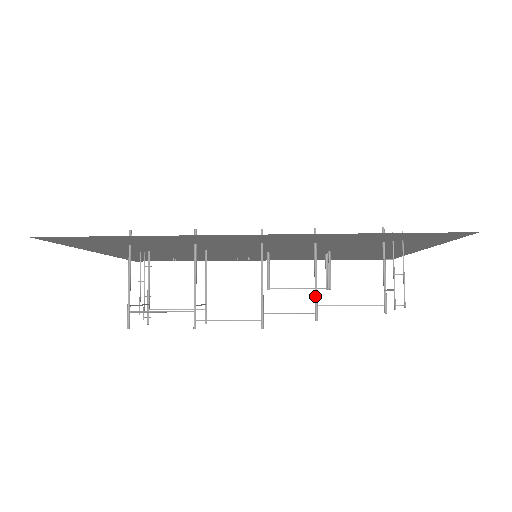
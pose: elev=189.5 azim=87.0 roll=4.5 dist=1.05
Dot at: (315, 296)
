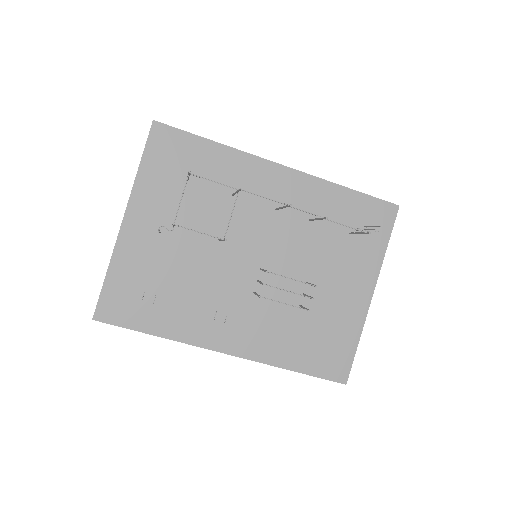
Dot at: (320, 218)
